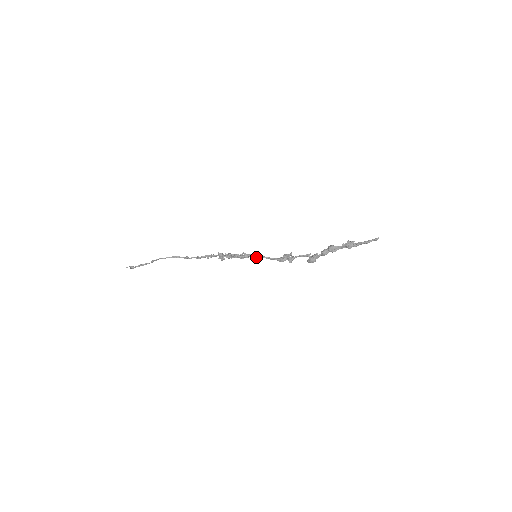
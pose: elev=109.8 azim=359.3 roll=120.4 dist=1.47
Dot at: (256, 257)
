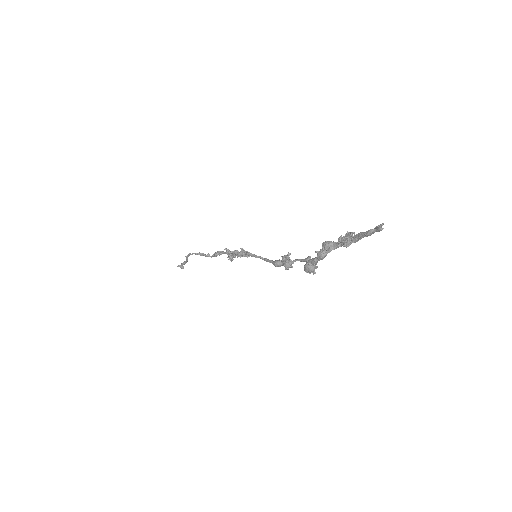
Dot at: (253, 256)
